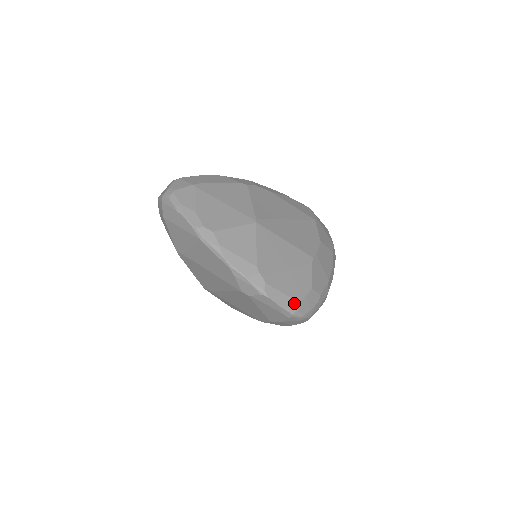
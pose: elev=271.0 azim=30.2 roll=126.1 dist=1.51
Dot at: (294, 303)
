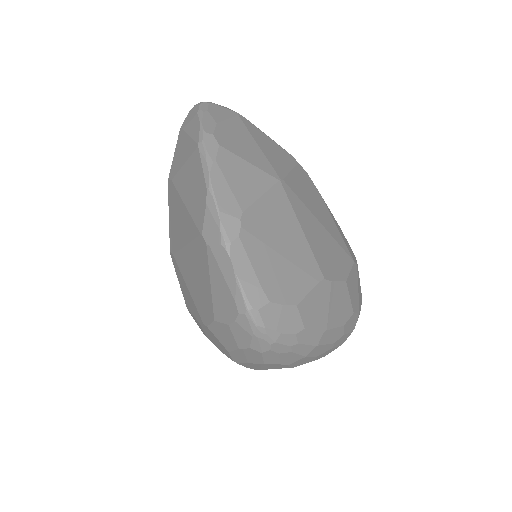
Dot at: (260, 296)
